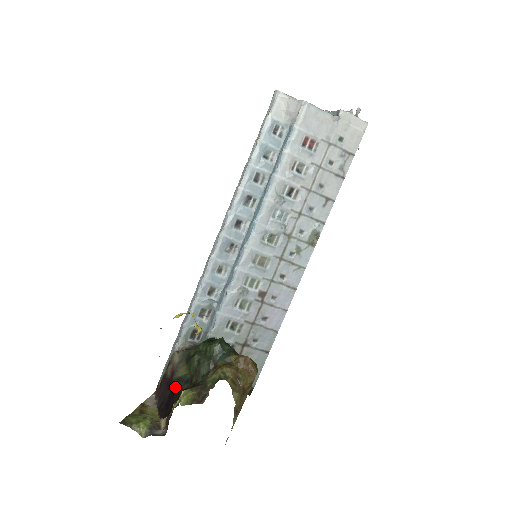
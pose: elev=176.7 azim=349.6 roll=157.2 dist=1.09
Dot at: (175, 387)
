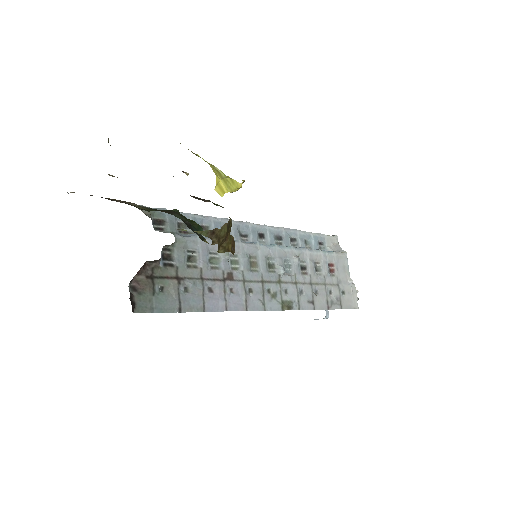
Dot at: occluded
